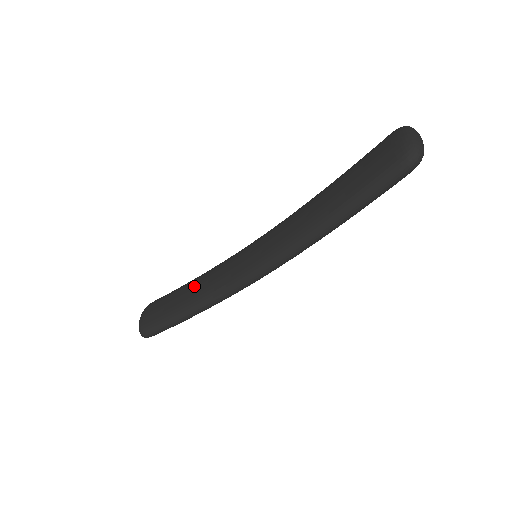
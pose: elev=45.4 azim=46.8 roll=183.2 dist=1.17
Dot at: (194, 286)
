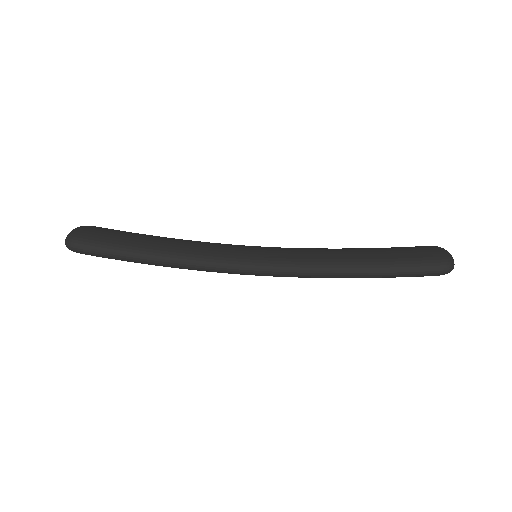
Dot at: (170, 240)
